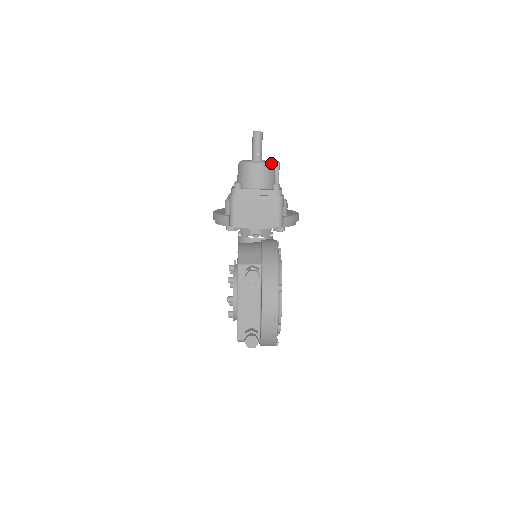
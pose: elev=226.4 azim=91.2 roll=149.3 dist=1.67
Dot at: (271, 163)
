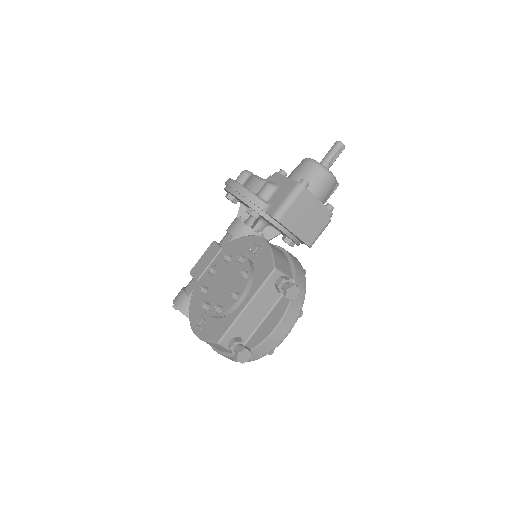
Dot at: occluded
